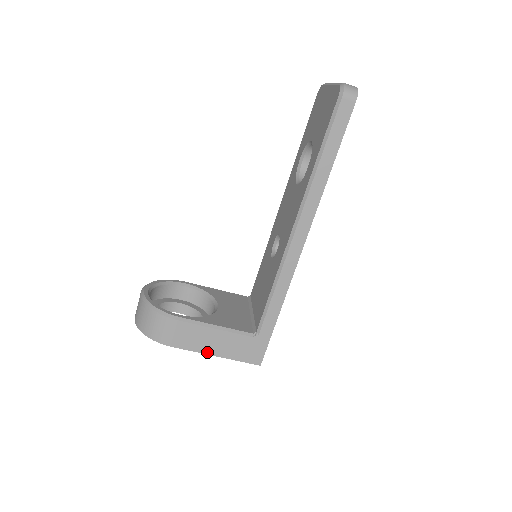
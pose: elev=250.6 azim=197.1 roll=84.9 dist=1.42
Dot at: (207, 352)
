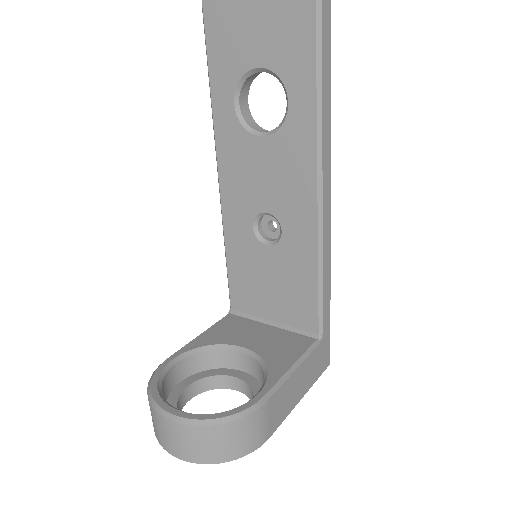
Dot at: (295, 403)
